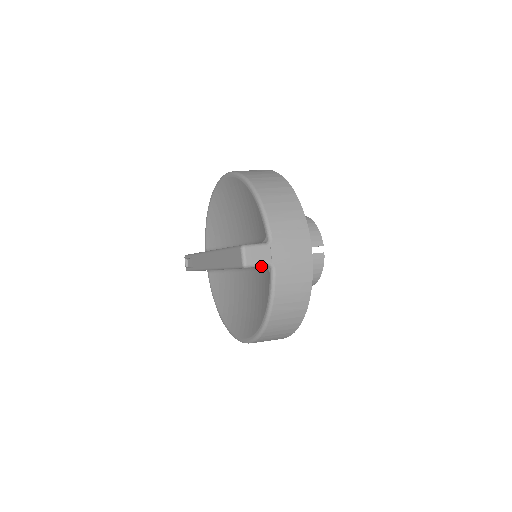
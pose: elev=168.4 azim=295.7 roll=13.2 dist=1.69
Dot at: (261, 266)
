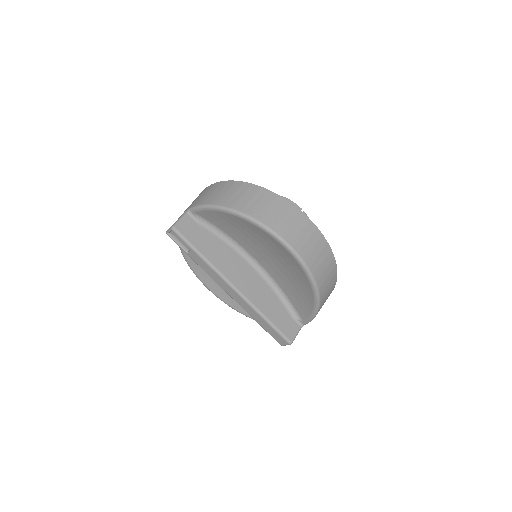
Dot at: occluded
